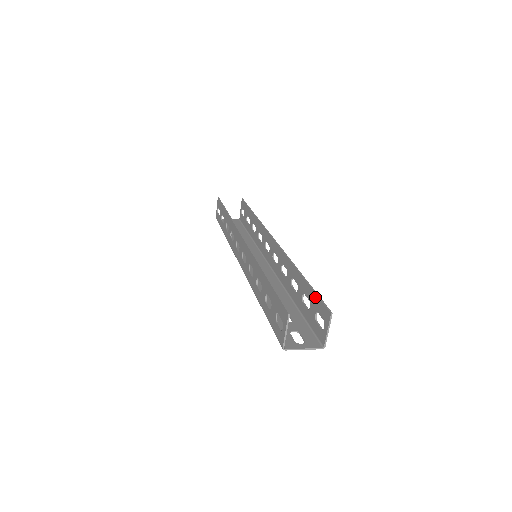
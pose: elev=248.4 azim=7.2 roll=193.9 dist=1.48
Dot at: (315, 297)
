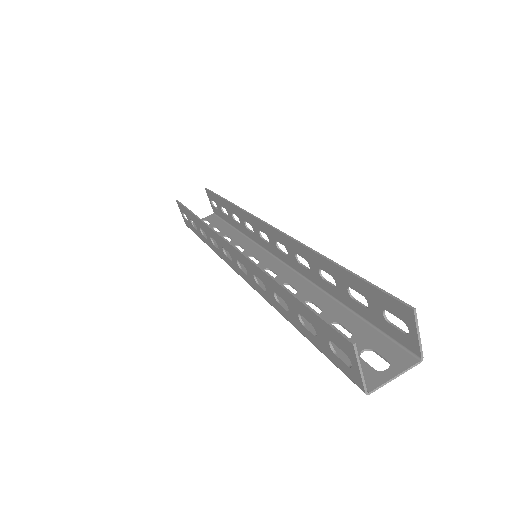
Dot at: (371, 290)
